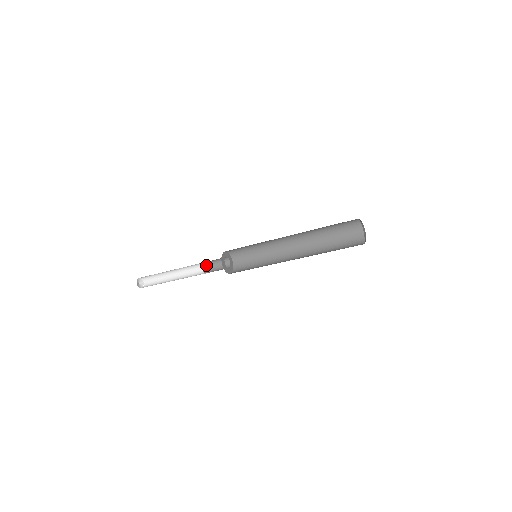
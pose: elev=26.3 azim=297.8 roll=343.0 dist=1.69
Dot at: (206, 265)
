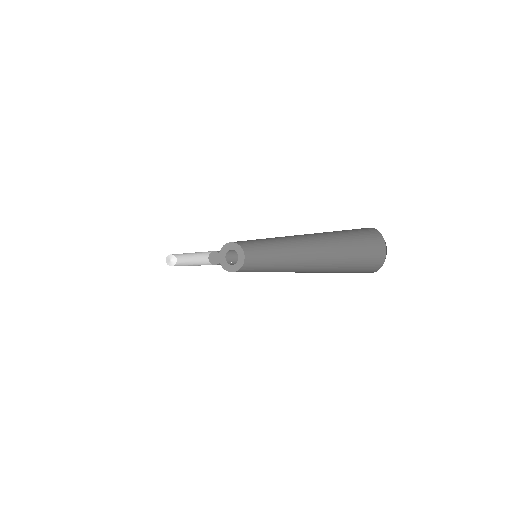
Dot at: (216, 253)
